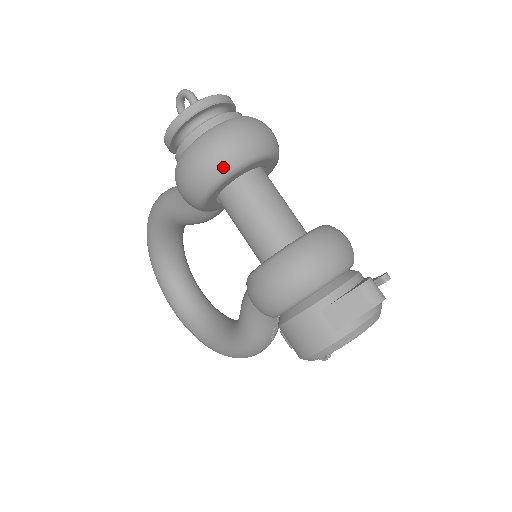
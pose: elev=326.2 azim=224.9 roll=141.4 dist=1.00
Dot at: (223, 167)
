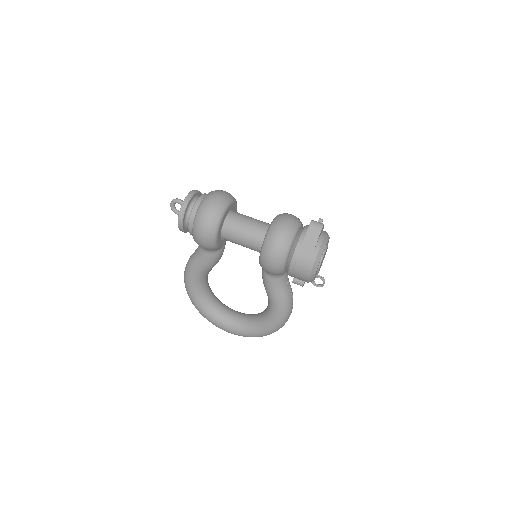
Dot at: (216, 217)
